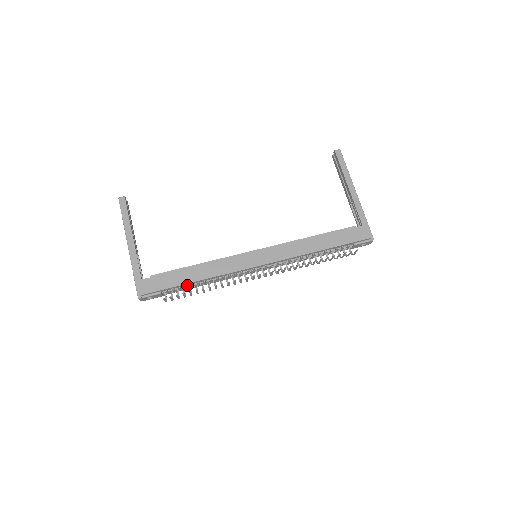
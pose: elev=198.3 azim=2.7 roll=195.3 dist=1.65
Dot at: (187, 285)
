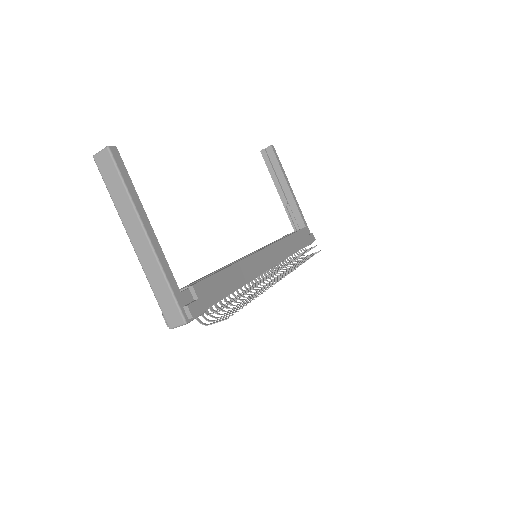
Dot at: occluded
